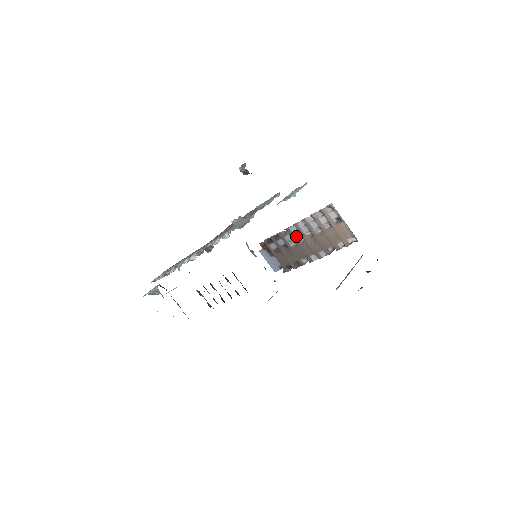
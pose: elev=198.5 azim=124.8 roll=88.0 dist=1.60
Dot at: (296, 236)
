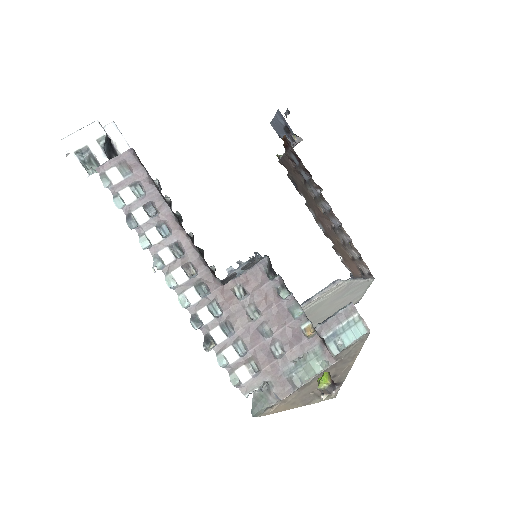
Dot at: (322, 204)
